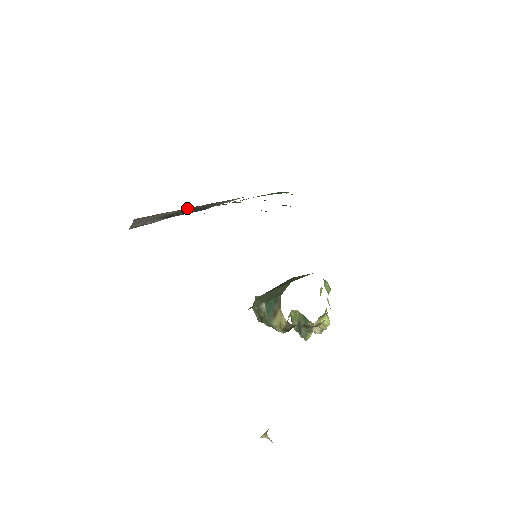
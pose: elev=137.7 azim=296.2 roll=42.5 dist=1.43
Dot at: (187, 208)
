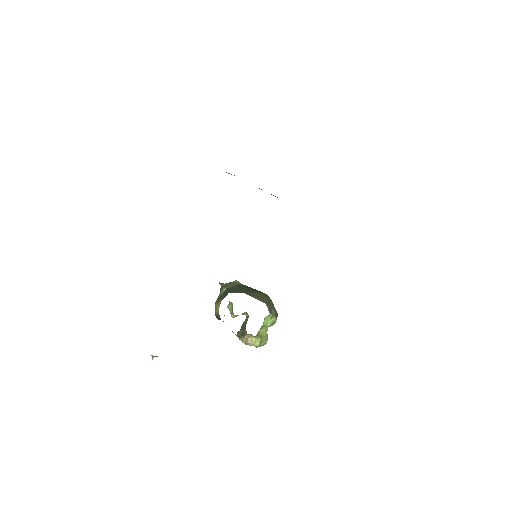
Dot at: occluded
